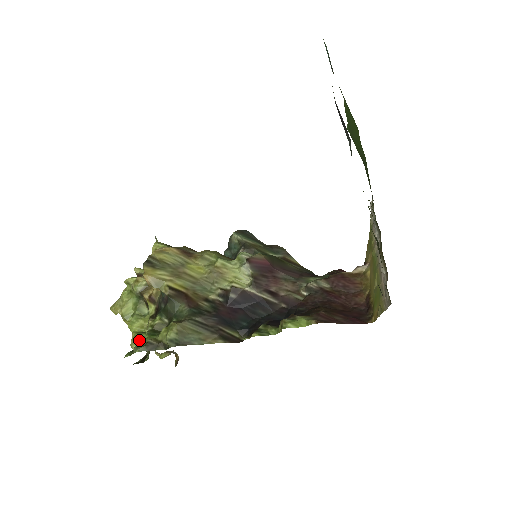
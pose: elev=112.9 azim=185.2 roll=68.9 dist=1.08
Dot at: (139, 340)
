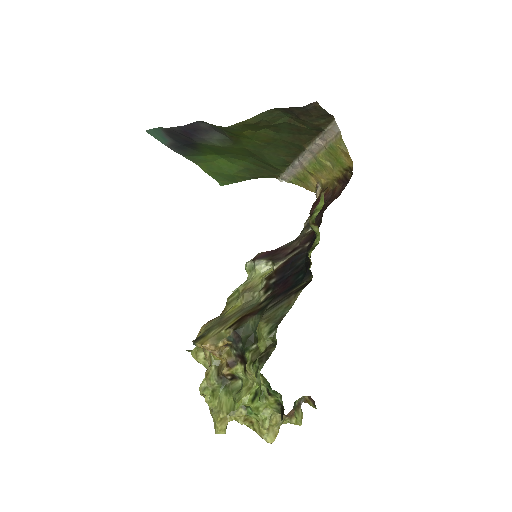
Dot at: (262, 412)
